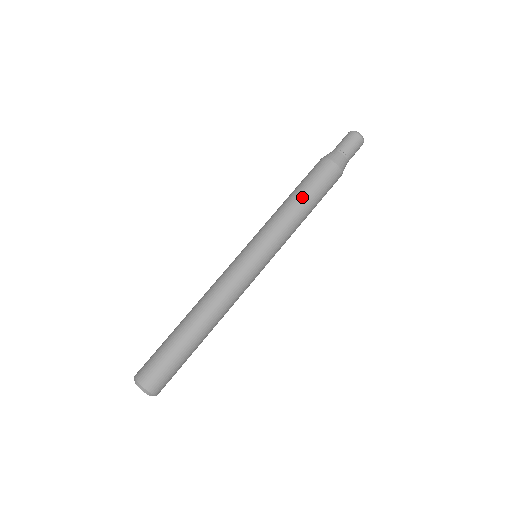
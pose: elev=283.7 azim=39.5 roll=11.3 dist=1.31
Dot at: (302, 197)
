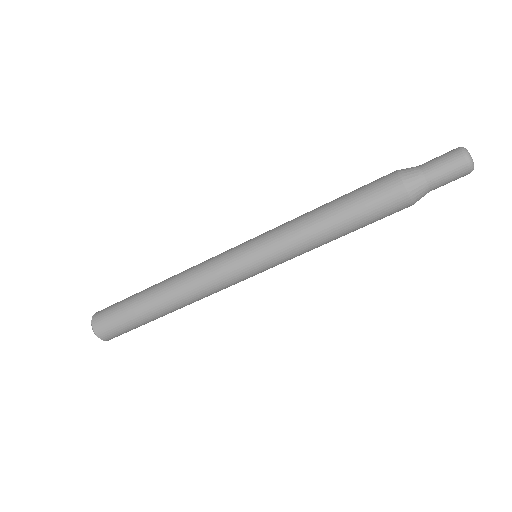
Dot at: occluded
